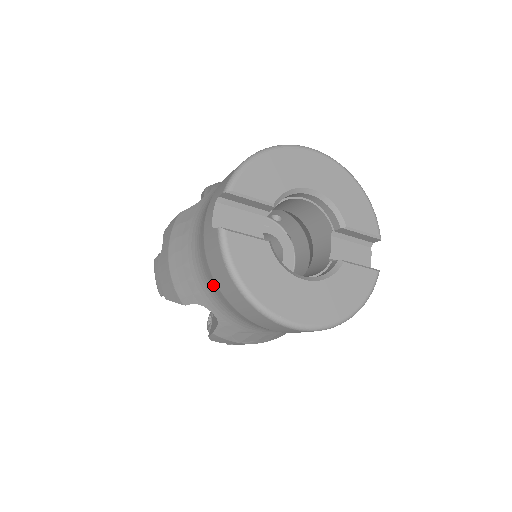
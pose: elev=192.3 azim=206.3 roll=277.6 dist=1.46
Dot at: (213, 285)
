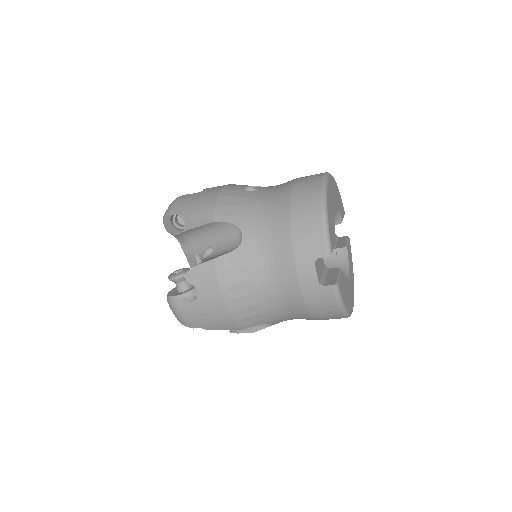
Dot at: (300, 314)
